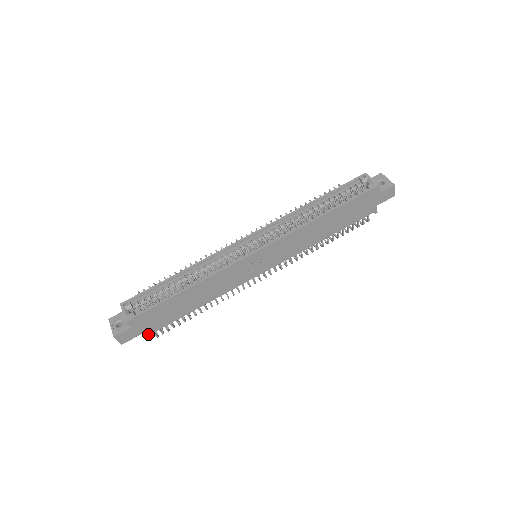
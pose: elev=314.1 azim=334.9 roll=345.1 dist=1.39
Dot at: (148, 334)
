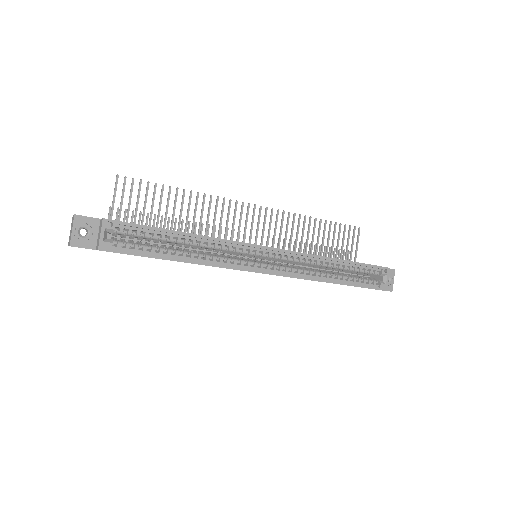
Dot at: occluded
